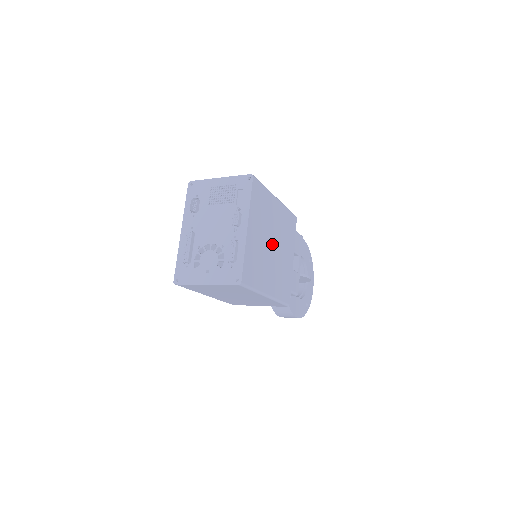
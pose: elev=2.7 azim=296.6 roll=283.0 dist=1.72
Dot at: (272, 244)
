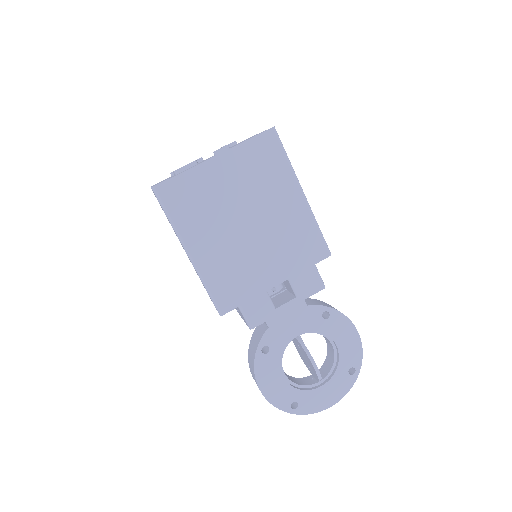
Dot at: (248, 221)
